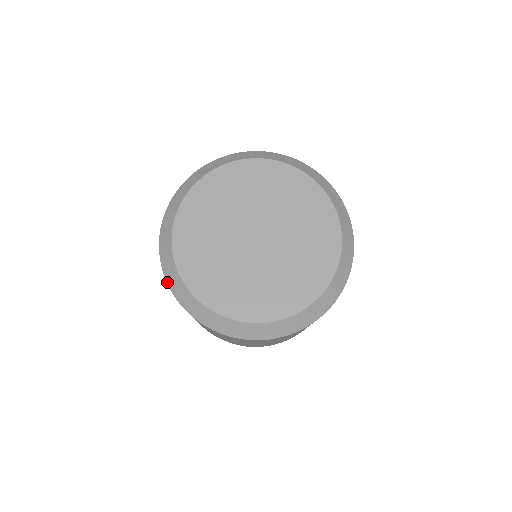
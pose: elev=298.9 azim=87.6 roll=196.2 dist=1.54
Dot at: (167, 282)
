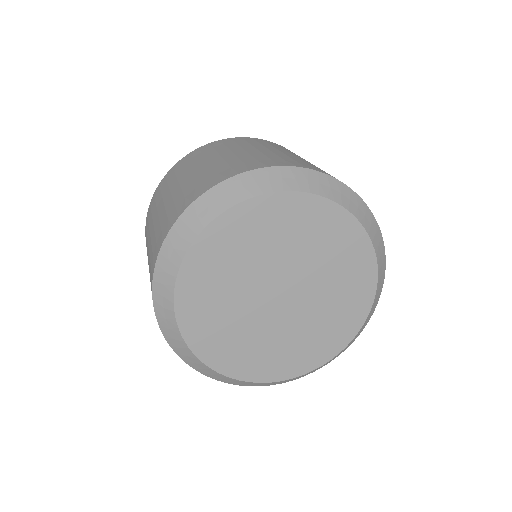
Dot at: occluded
